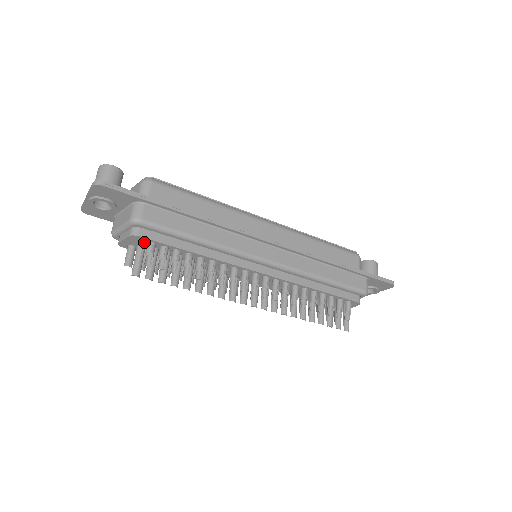
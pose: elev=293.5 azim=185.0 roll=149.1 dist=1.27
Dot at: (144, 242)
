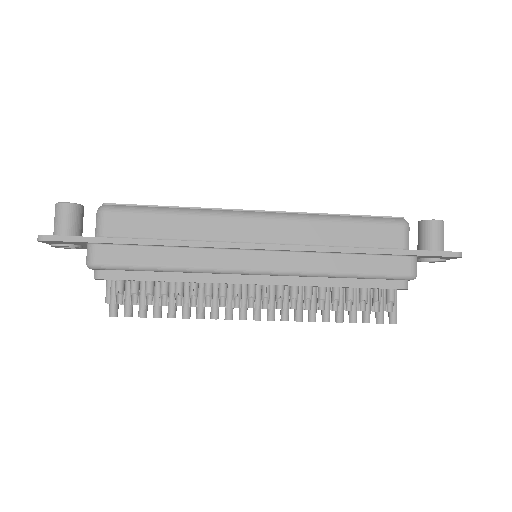
Dot at: occluded
